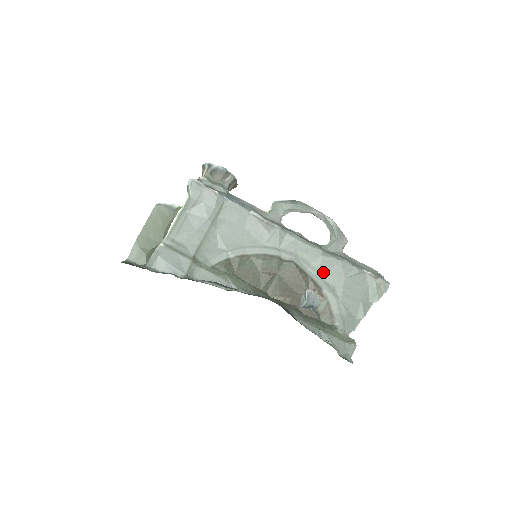
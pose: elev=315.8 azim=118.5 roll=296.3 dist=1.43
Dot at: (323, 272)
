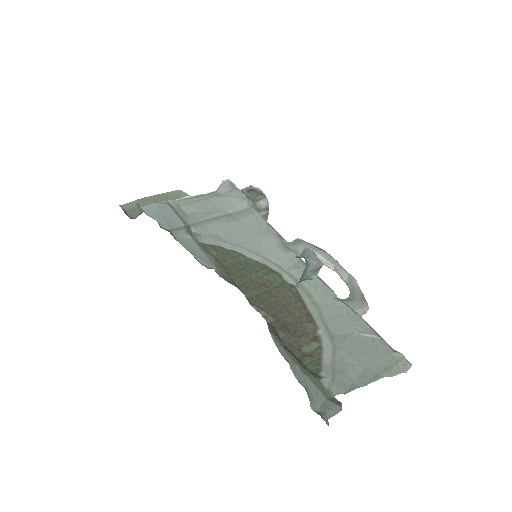
Dot at: (327, 315)
